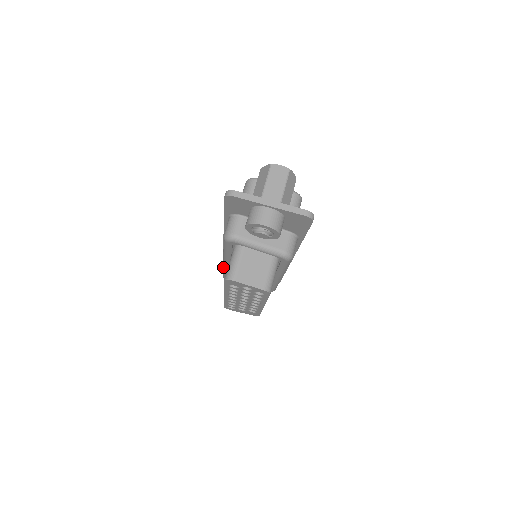
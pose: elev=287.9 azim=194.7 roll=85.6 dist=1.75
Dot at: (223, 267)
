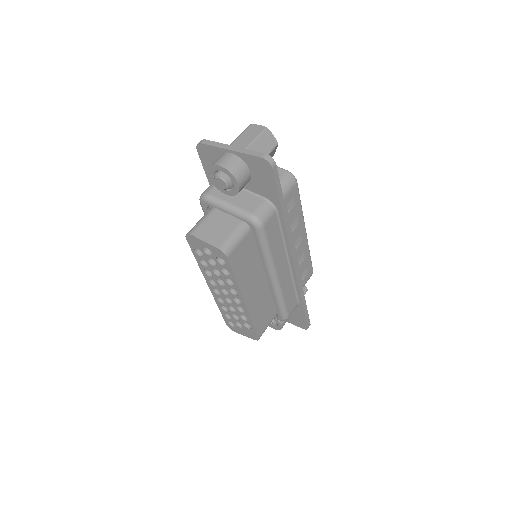
Dot at: occluded
